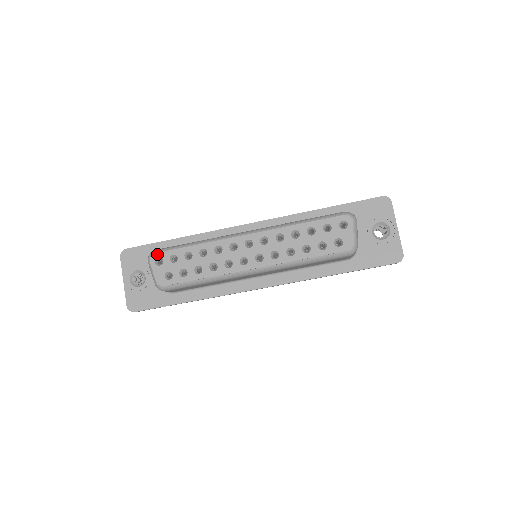
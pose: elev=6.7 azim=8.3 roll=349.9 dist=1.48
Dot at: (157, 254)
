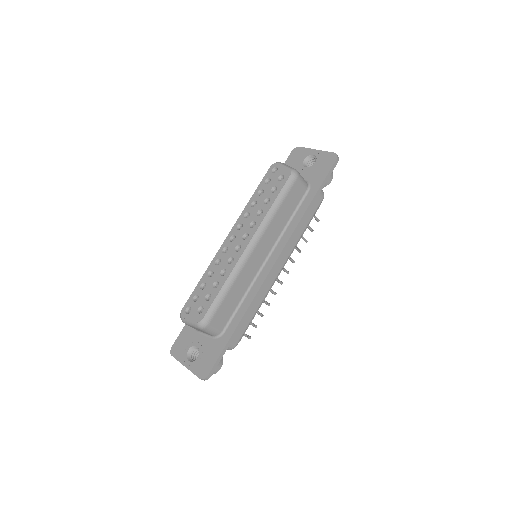
Dot at: (183, 308)
